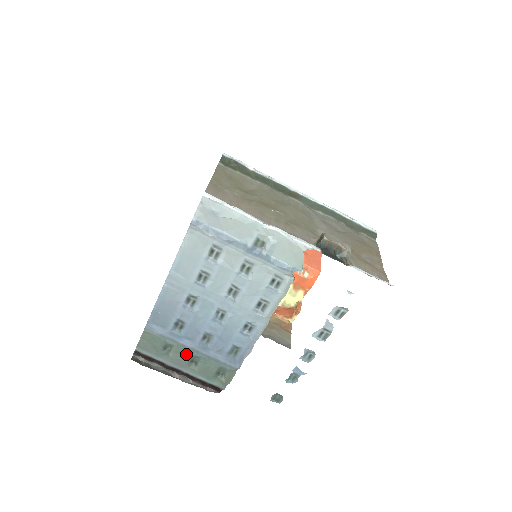
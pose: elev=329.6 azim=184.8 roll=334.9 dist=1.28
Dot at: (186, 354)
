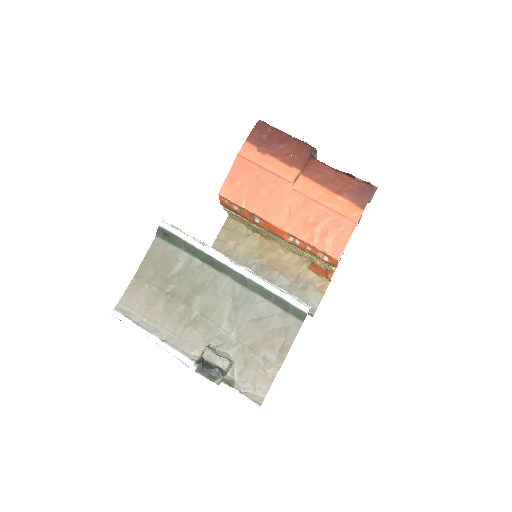
Dot at: occluded
